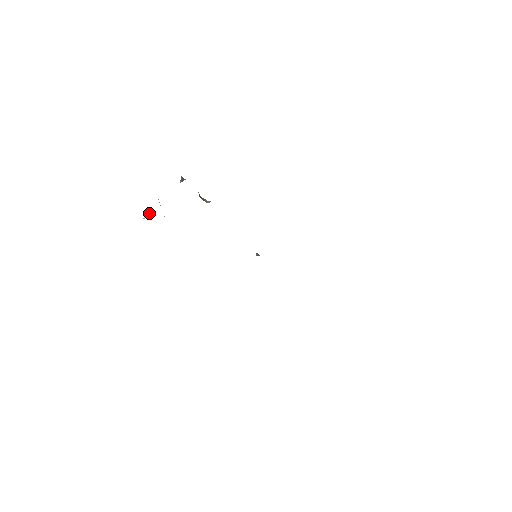
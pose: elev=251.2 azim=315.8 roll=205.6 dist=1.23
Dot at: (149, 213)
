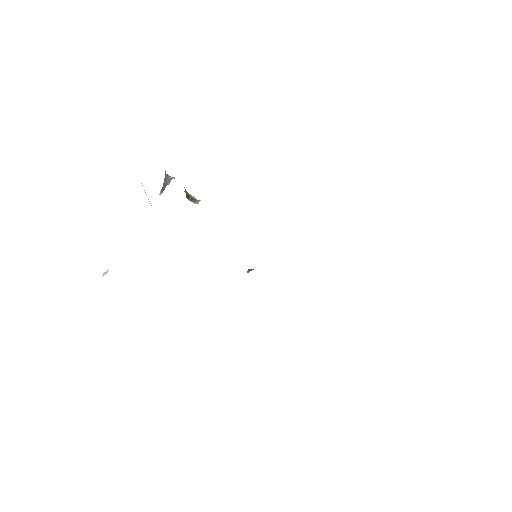
Dot at: (109, 268)
